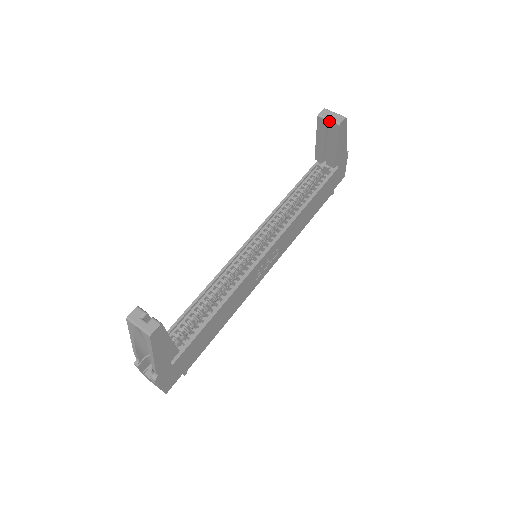
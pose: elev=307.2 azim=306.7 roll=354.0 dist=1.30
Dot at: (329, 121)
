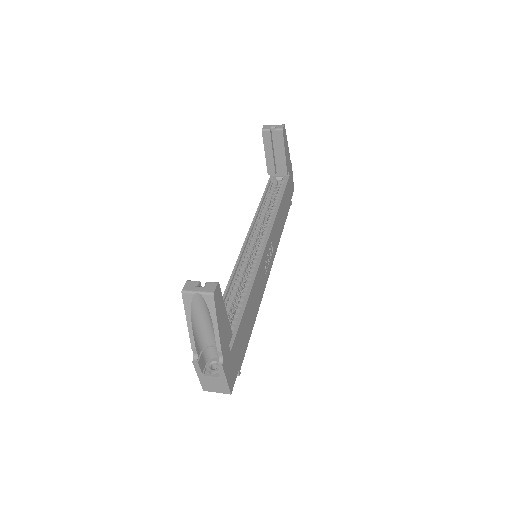
Dot at: (272, 133)
